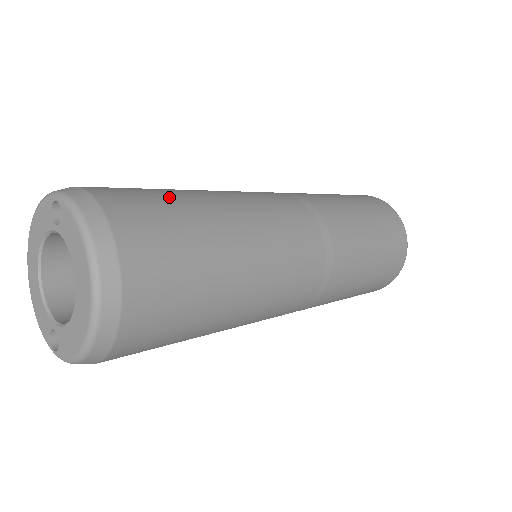
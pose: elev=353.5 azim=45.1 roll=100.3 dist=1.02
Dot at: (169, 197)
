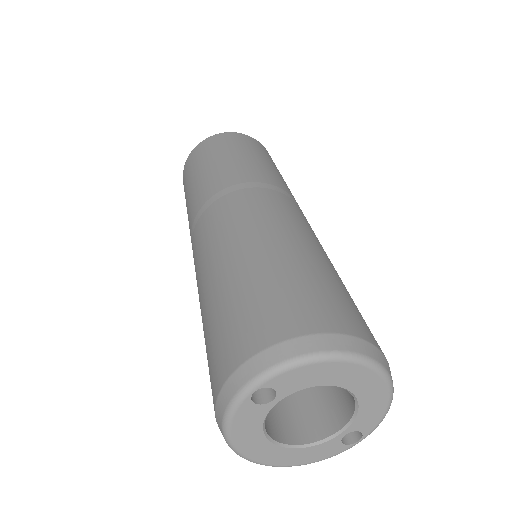
Dot at: (247, 290)
